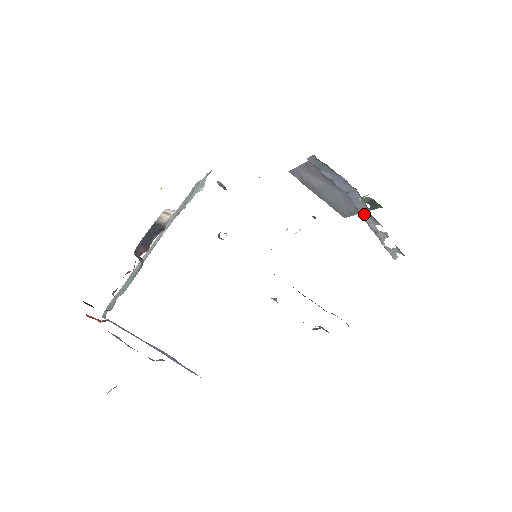
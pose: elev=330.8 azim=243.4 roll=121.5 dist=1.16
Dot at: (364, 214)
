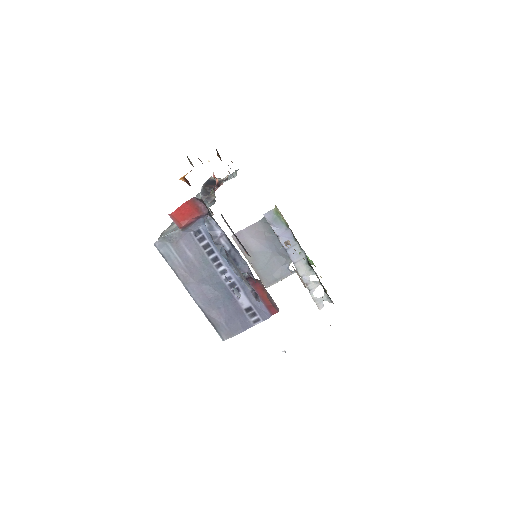
Dot at: (300, 267)
